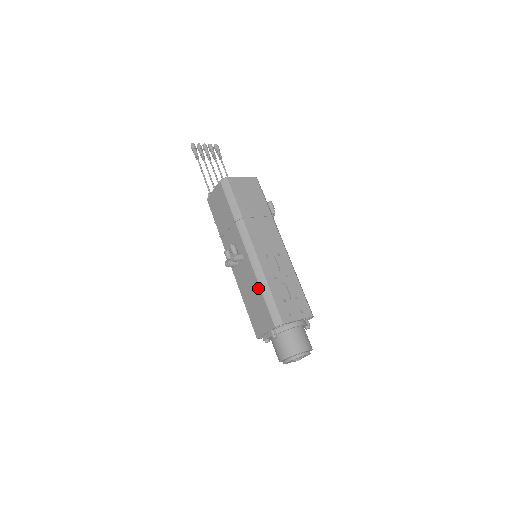
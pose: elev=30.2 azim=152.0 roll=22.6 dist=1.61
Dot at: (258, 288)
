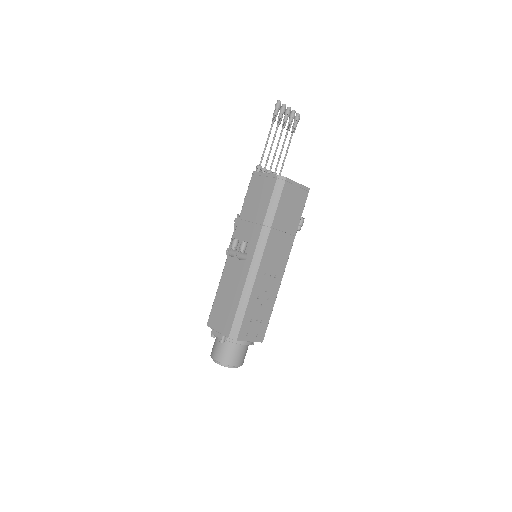
Dot at: (239, 296)
